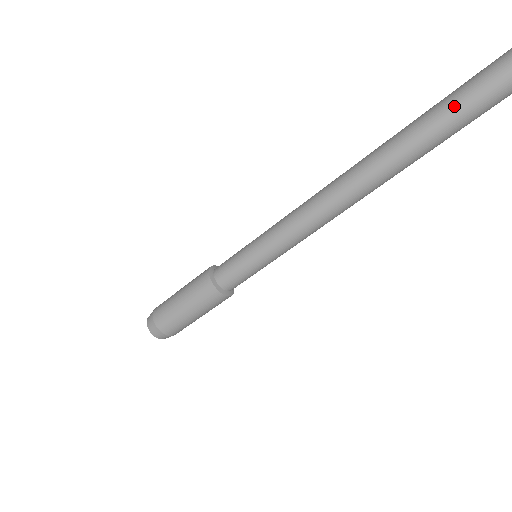
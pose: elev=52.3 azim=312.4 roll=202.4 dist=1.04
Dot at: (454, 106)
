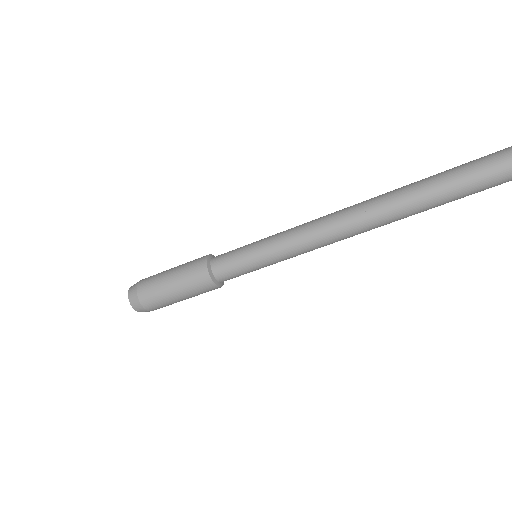
Dot at: (473, 167)
